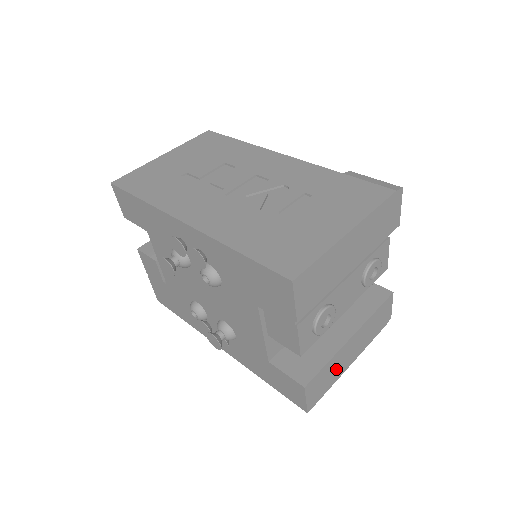
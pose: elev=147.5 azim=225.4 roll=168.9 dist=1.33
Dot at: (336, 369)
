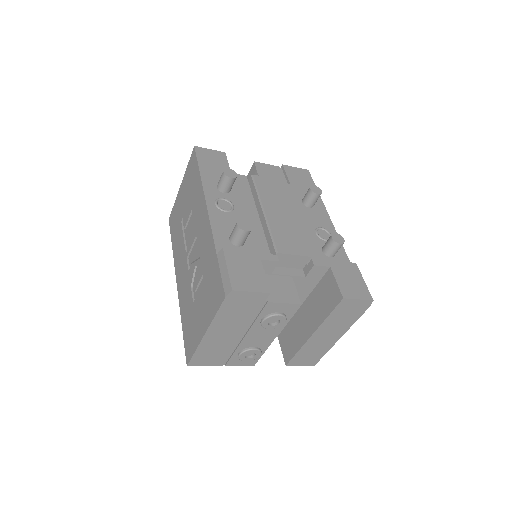
Dot at: (319, 347)
